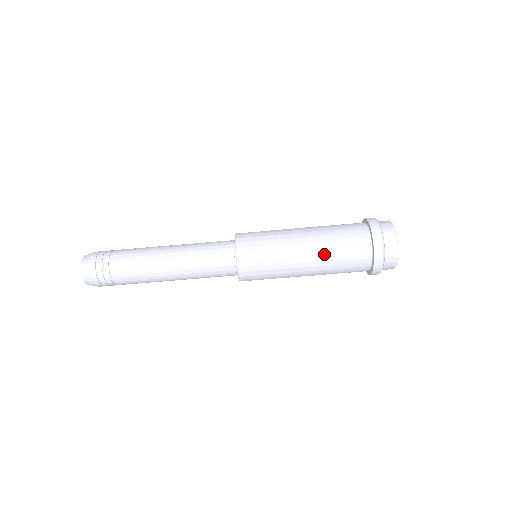
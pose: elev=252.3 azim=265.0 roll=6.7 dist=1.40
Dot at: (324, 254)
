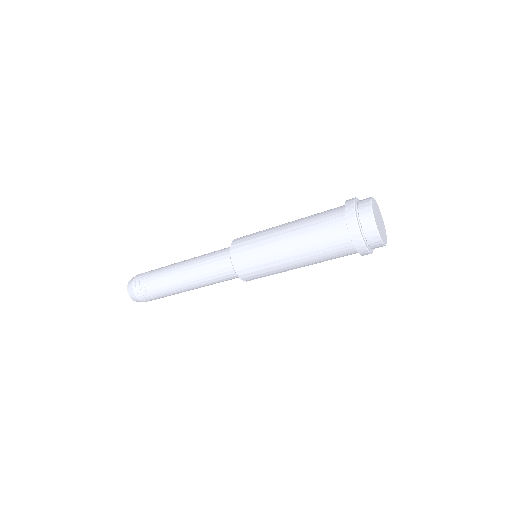
Dot at: (315, 263)
